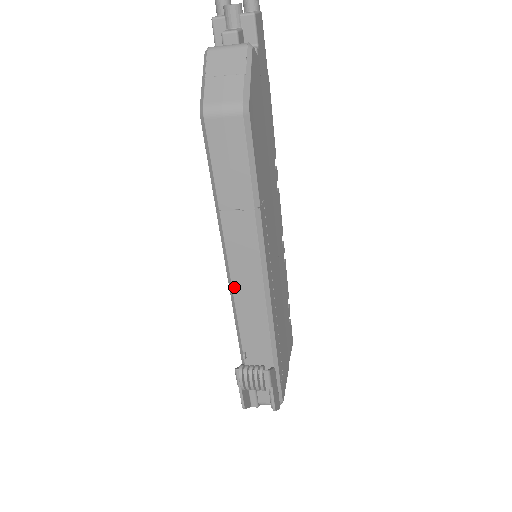
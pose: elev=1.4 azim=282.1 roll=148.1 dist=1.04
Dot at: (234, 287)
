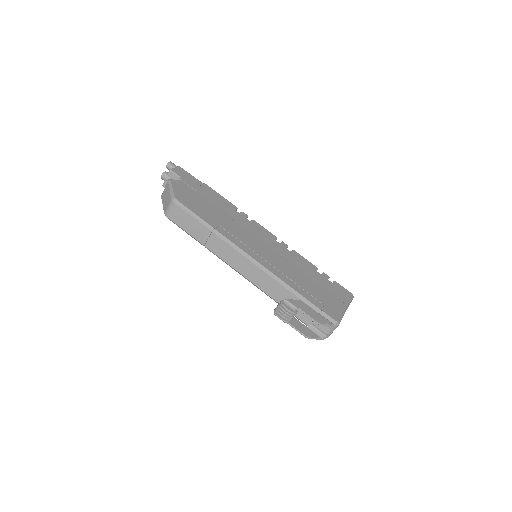
Dot at: (243, 275)
